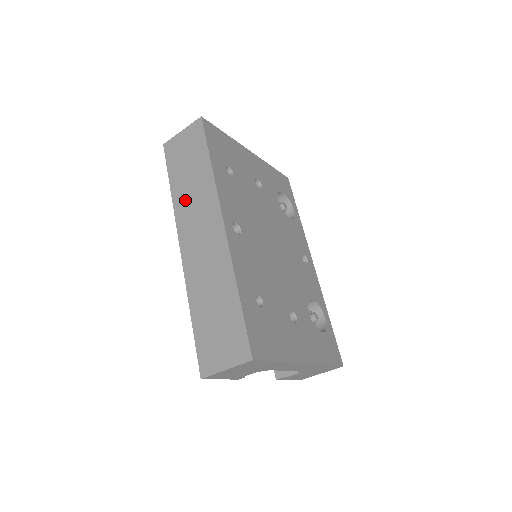
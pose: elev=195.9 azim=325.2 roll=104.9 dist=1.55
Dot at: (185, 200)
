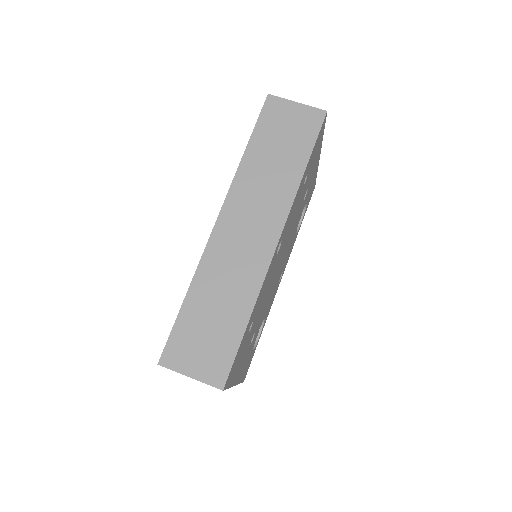
Dot at: (254, 178)
